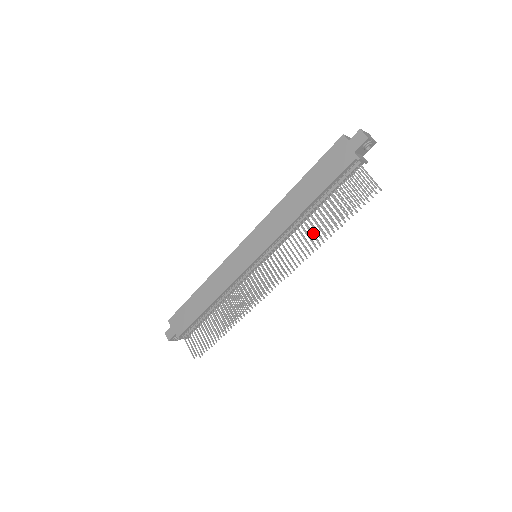
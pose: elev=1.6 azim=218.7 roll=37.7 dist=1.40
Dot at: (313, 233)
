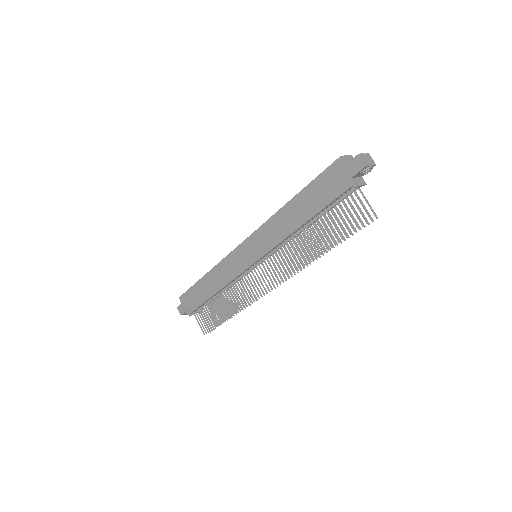
Dot at: (309, 249)
